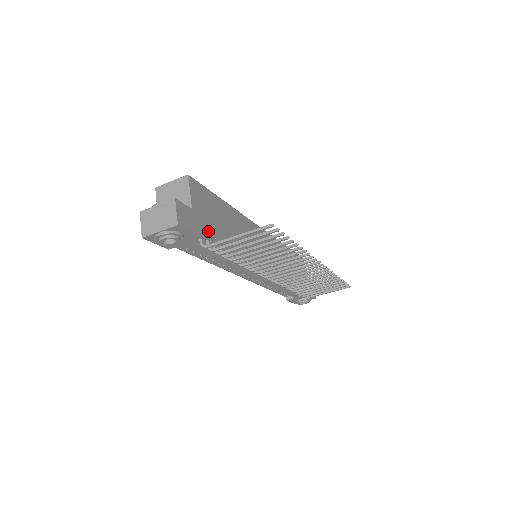
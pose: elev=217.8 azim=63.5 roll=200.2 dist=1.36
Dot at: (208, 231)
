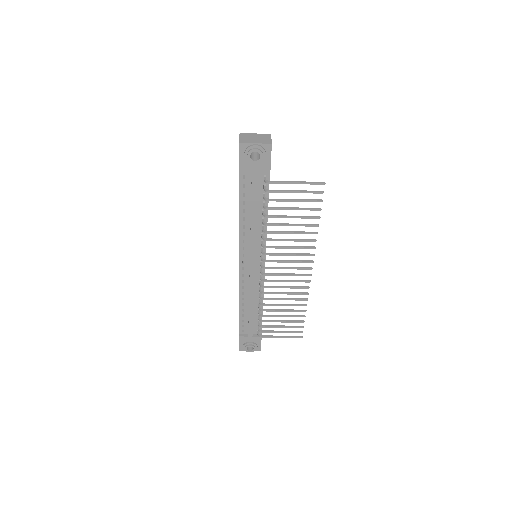
Dot at: (269, 178)
